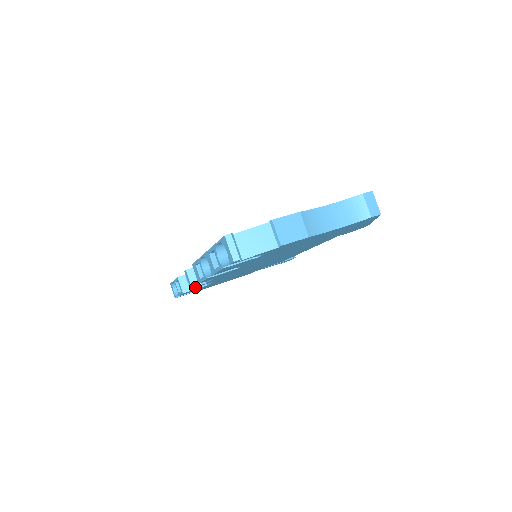
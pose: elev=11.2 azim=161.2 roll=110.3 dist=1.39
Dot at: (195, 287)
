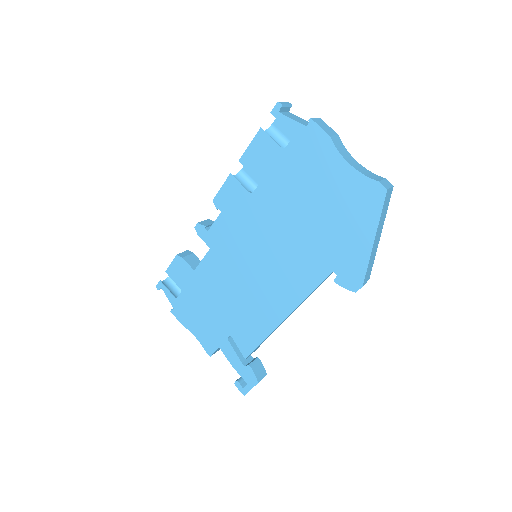
Dot at: (188, 261)
